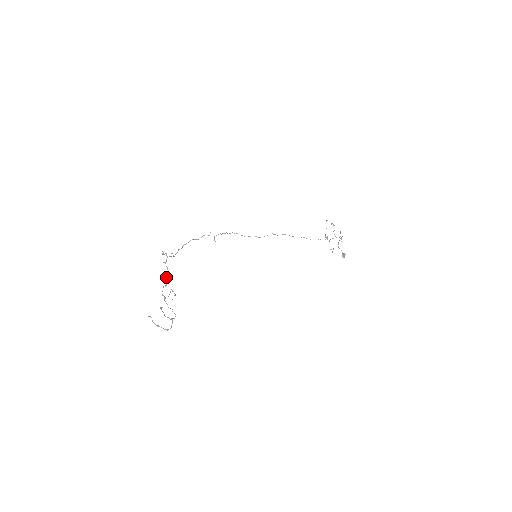
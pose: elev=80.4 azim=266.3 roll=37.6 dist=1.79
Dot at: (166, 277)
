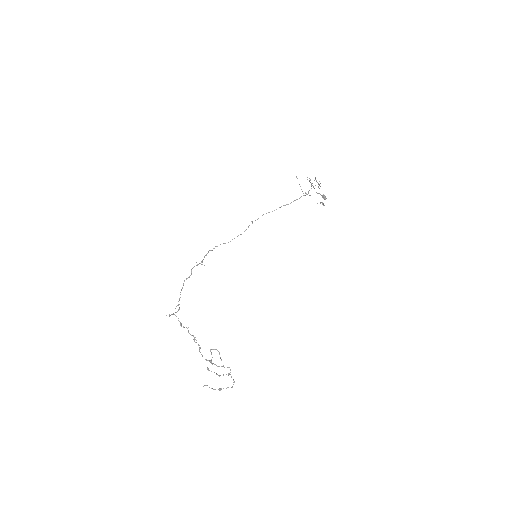
Dot at: (194, 339)
